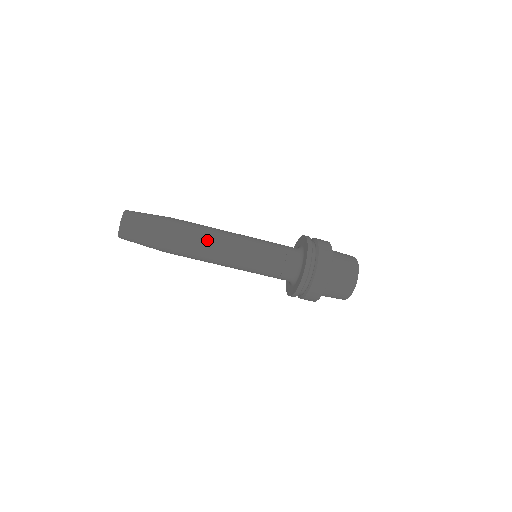
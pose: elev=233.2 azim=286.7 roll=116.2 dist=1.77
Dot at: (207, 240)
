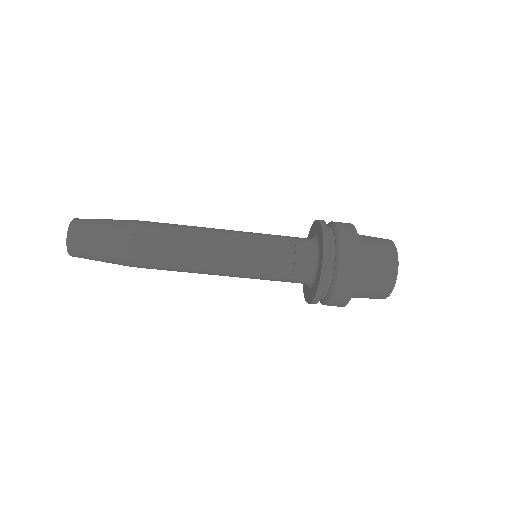
Dot at: (187, 228)
